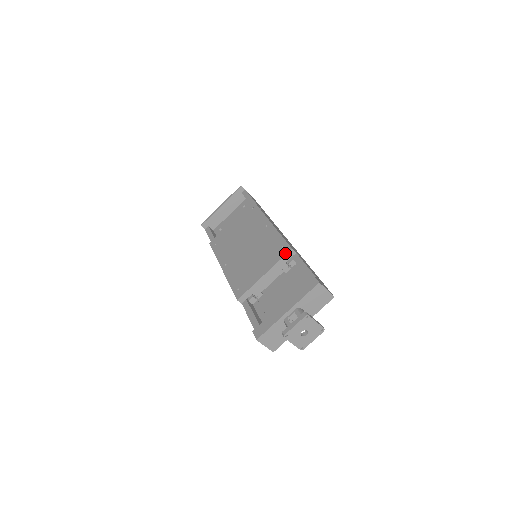
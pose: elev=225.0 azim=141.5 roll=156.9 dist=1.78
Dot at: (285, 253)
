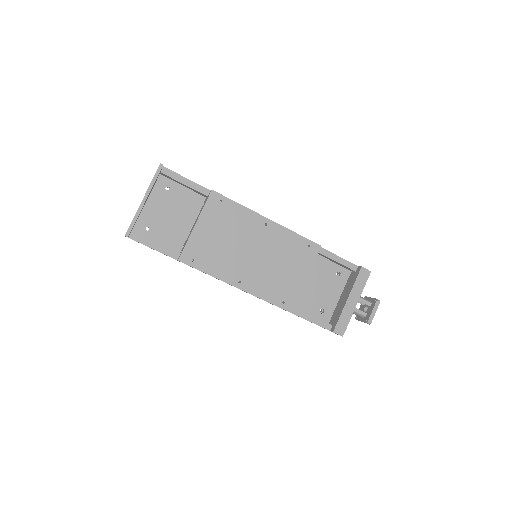
Dot at: (317, 252)
